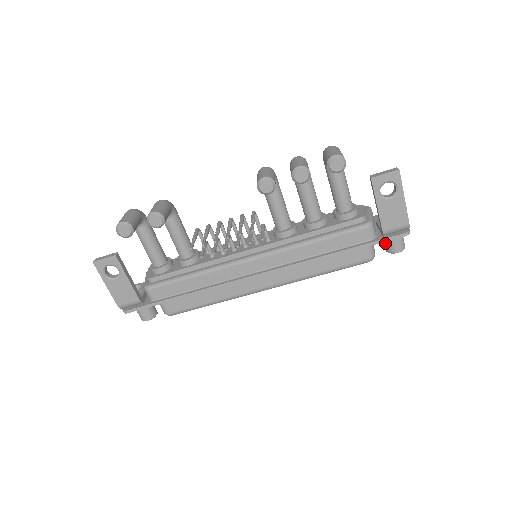
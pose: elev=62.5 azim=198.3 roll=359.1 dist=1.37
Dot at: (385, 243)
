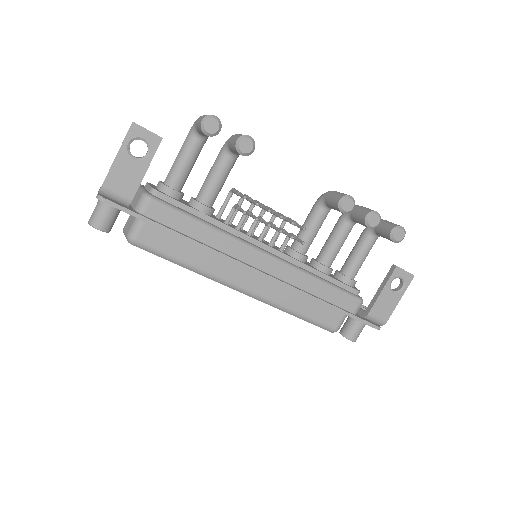
Dot at: (347, 326)
